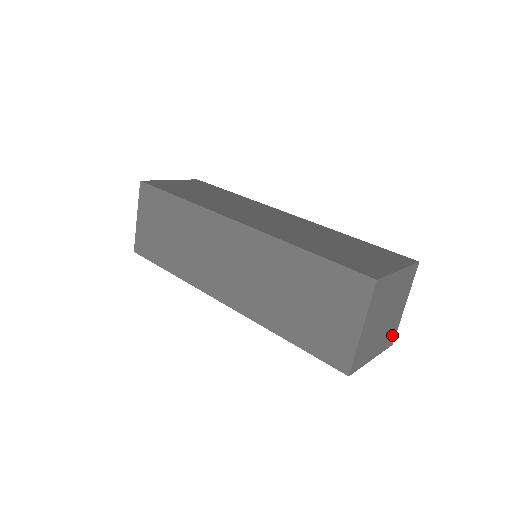
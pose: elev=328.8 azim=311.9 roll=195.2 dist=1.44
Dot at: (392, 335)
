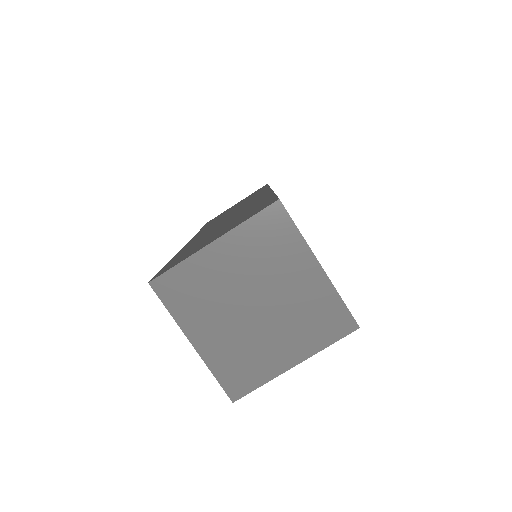
Dot at: (333, 317)
